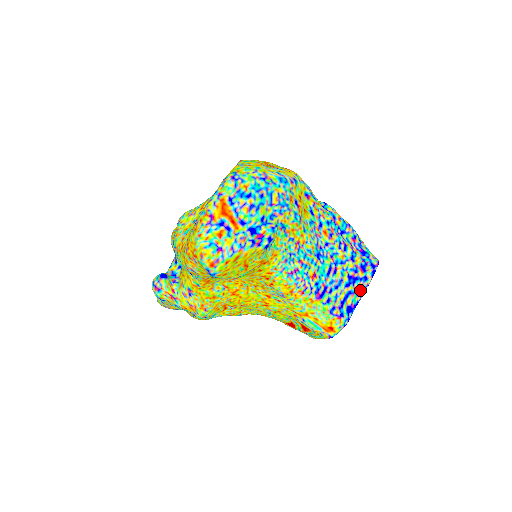
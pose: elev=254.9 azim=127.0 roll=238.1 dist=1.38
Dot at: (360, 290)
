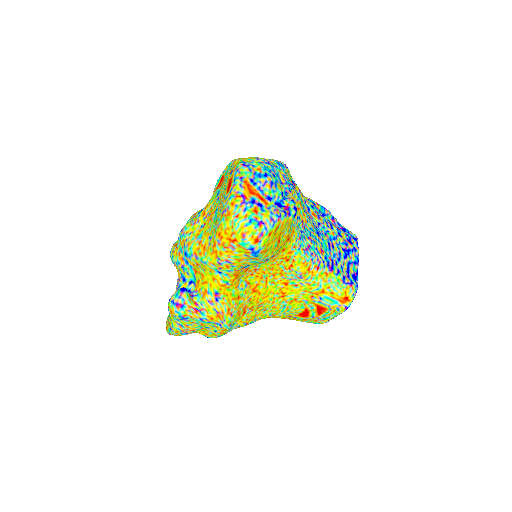
Dot at: (355, 259)
